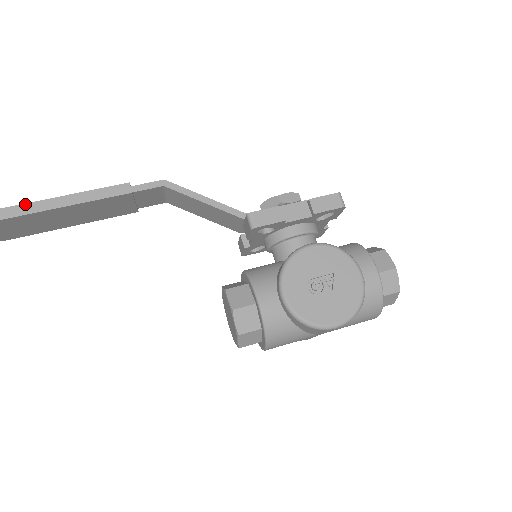
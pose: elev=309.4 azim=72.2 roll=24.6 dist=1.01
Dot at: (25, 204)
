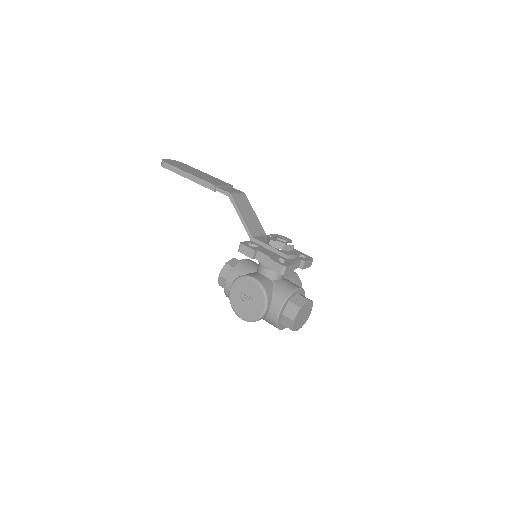
Dot at: (178, 169)
